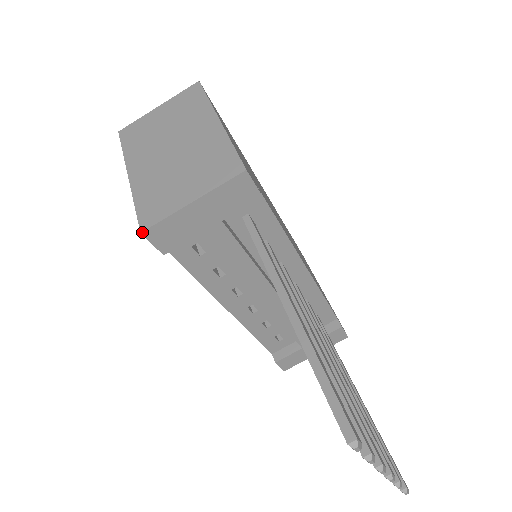
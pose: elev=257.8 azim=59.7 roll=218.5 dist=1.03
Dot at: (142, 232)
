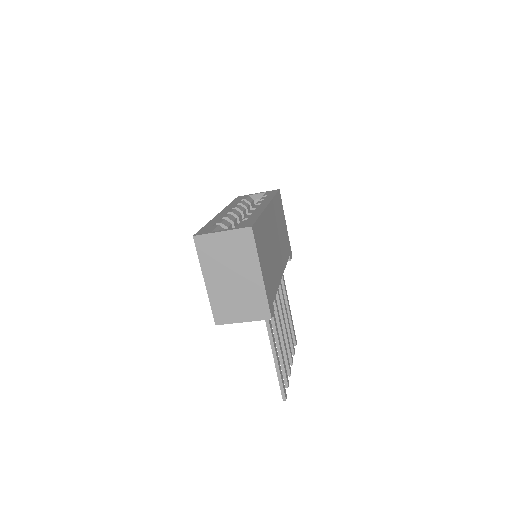
Dot at: occluded
